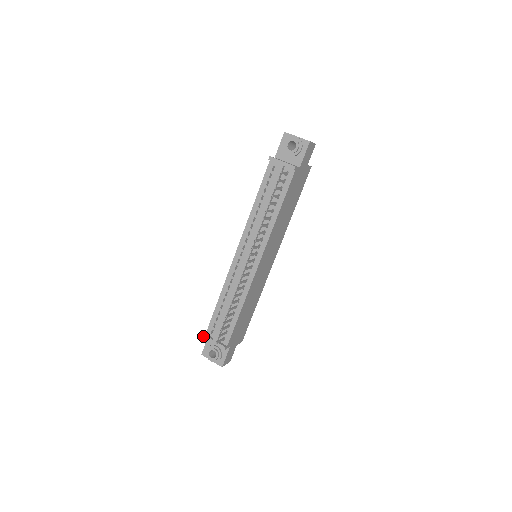
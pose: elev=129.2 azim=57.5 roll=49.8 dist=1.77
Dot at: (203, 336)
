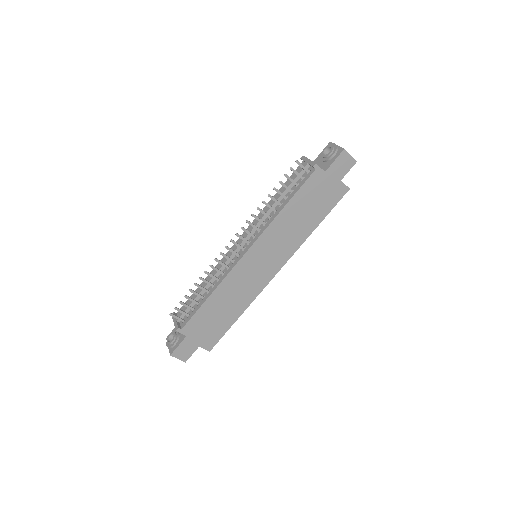
Dot at: (172, 313)
